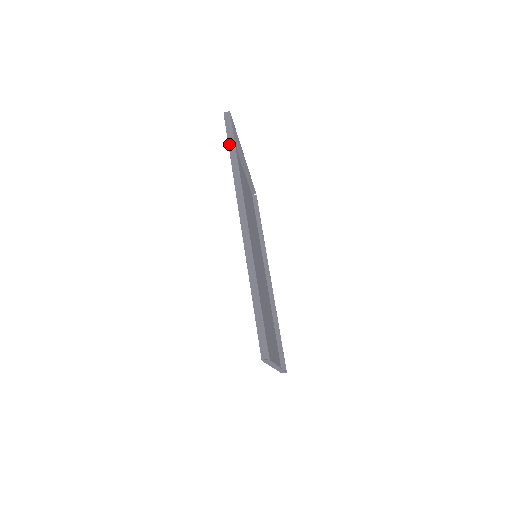
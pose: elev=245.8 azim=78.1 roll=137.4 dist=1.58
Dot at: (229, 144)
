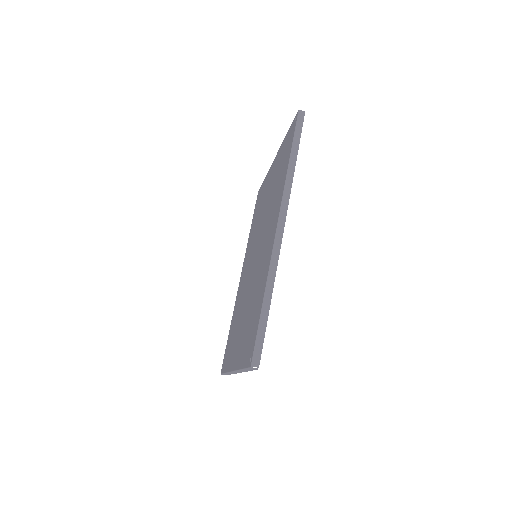
Dot at: (294, 143)
